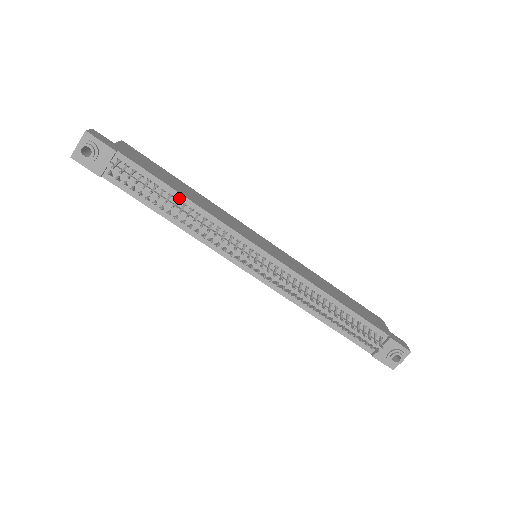
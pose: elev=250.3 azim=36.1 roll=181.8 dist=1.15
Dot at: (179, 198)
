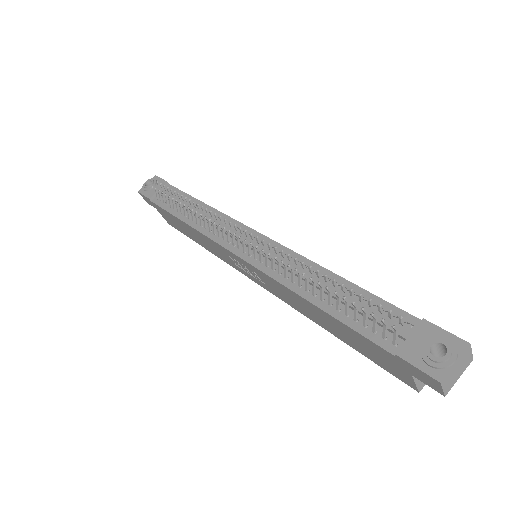
Dot at: occluded
